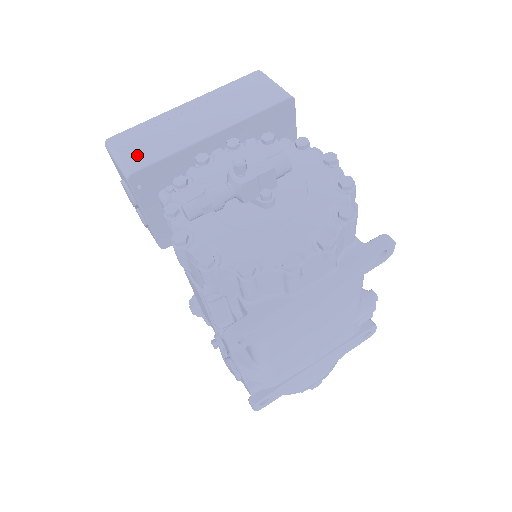
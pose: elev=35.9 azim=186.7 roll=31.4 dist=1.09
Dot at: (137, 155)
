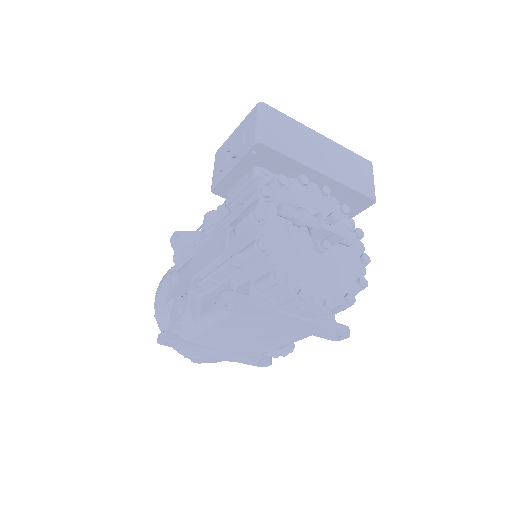
Dot at: (273, 135)
